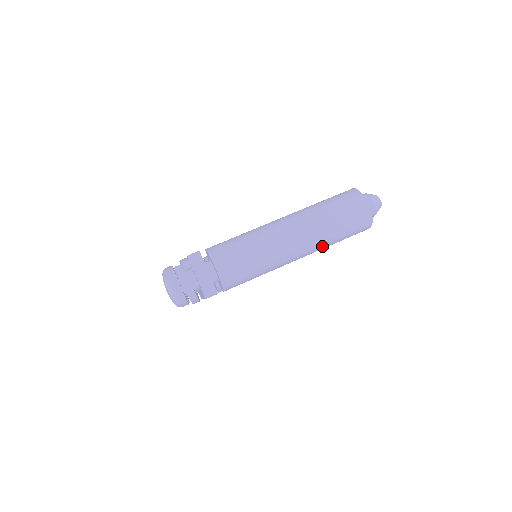
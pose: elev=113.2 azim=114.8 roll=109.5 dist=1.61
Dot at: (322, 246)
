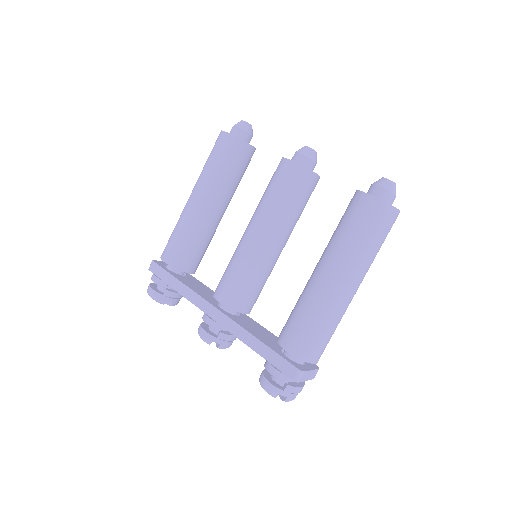
Dot at: occluded
